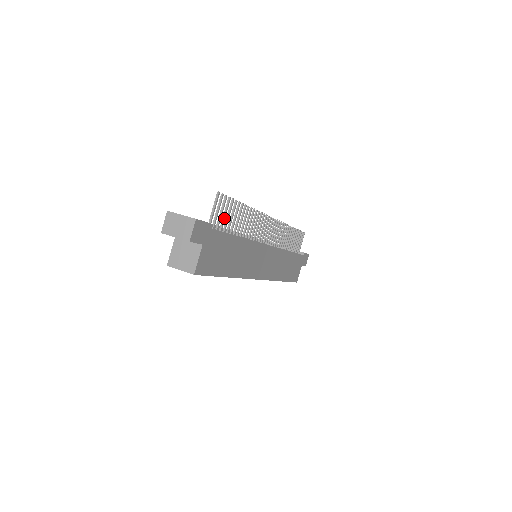
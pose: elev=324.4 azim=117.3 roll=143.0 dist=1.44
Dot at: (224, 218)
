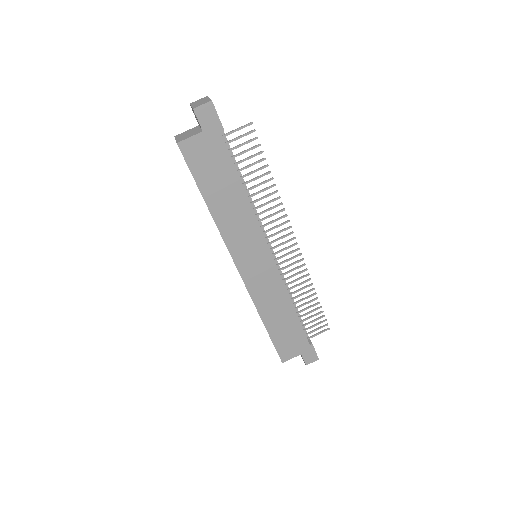
Dot at: (242, 152)
